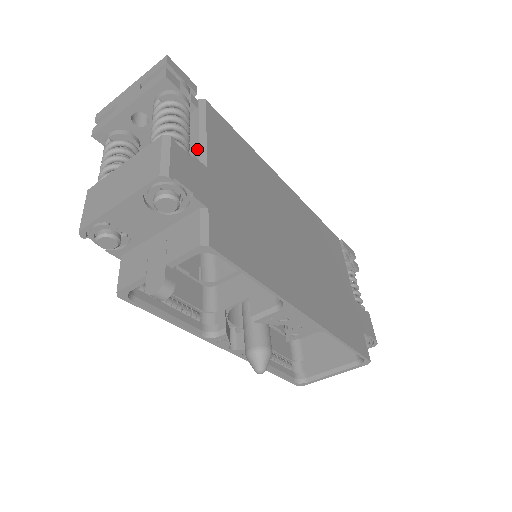
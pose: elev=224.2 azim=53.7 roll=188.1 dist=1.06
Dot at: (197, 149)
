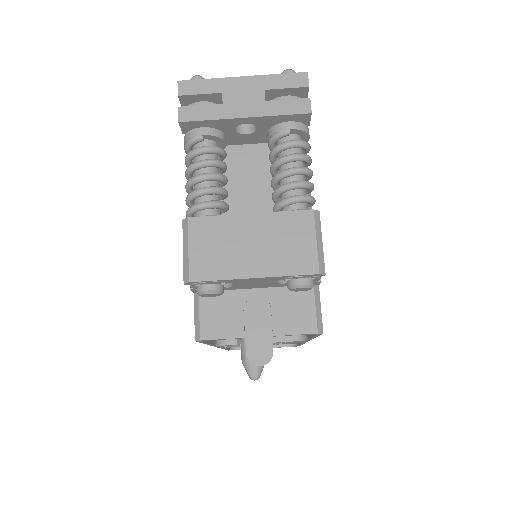
Dot at: occluded
